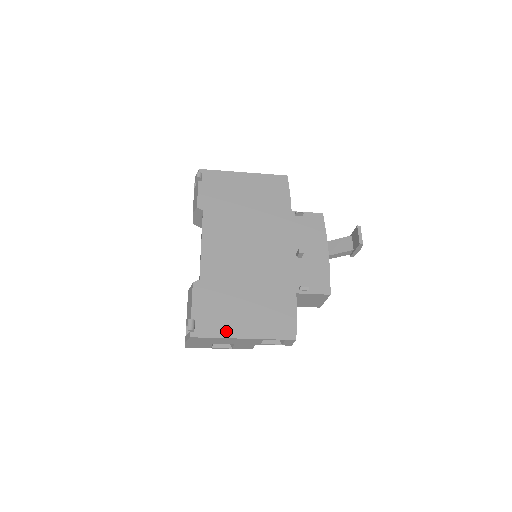
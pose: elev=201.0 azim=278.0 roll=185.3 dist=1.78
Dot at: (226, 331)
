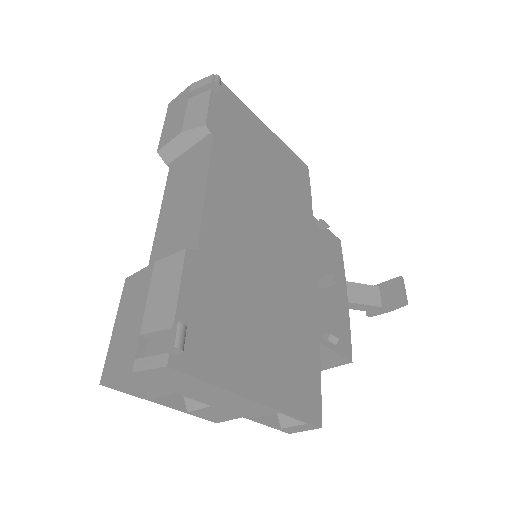
Dot at: (231, 375)
